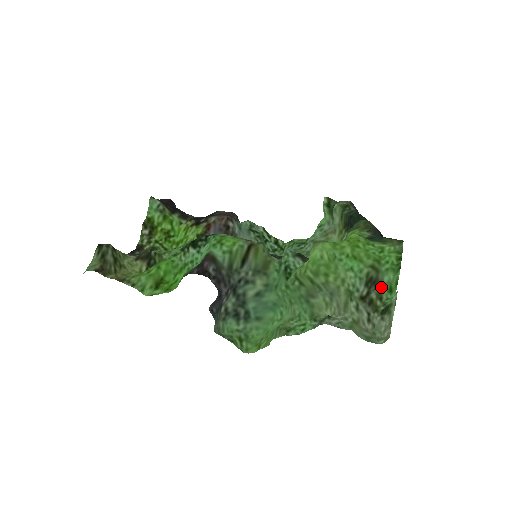
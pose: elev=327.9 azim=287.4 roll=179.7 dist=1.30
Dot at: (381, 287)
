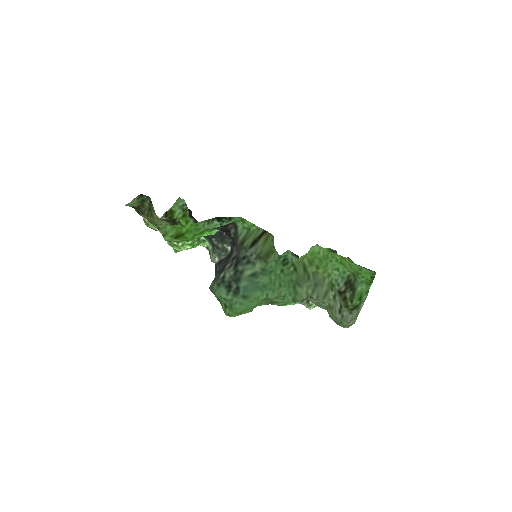
Dot at: (354, 293)
